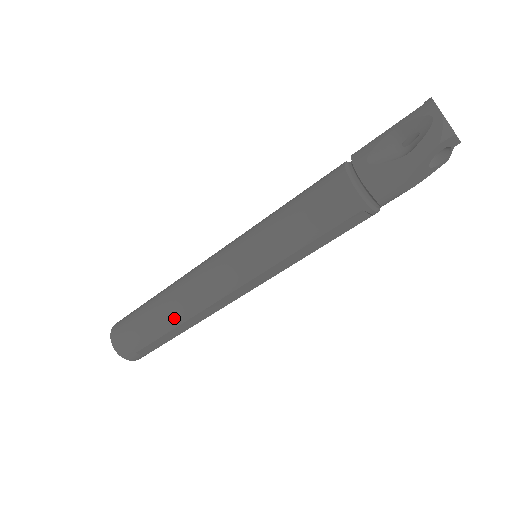
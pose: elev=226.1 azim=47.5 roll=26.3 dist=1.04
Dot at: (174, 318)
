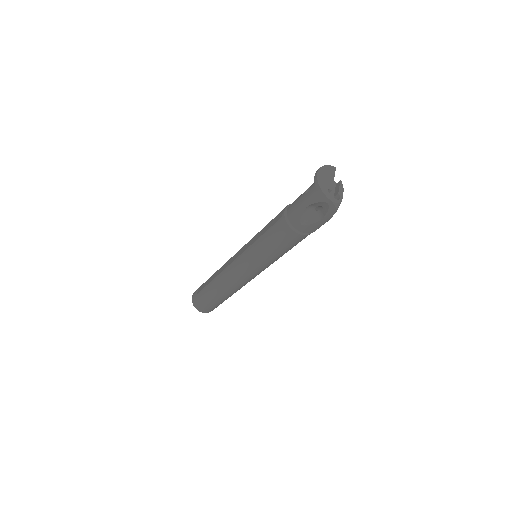
Dot at: occluded
